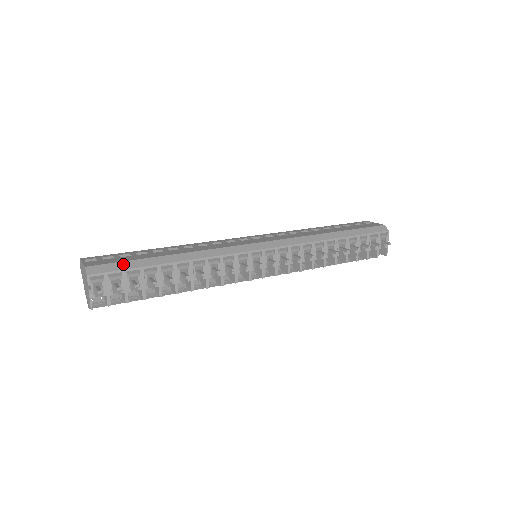
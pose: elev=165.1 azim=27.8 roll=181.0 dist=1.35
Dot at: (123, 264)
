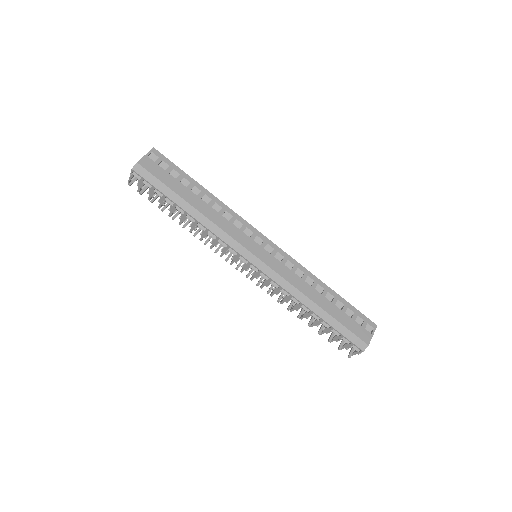
Dot at: (158, 182)
